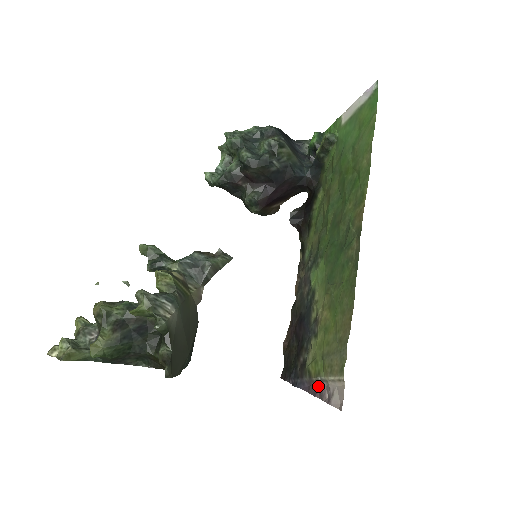
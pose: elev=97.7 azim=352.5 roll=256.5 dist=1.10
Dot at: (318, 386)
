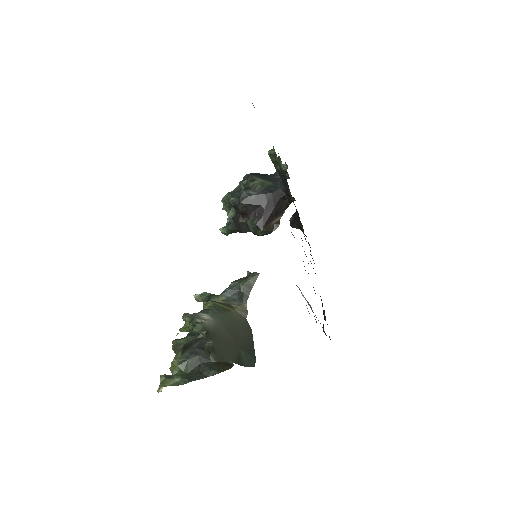
Dot at: occluded
